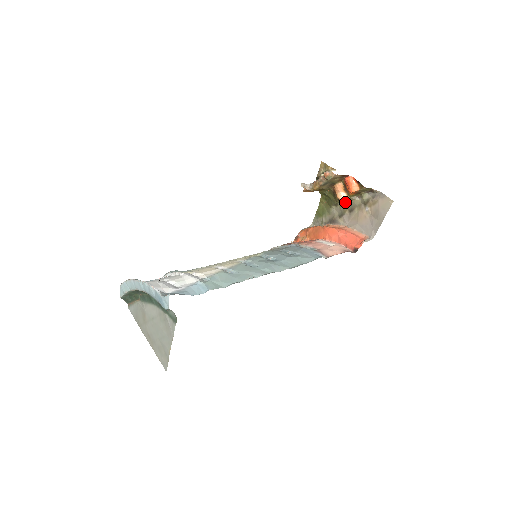
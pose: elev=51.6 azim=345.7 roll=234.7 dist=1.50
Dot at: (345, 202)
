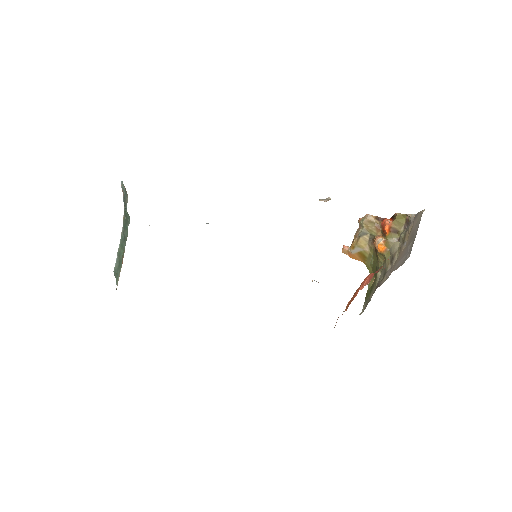
Dot at: (384, 251)
